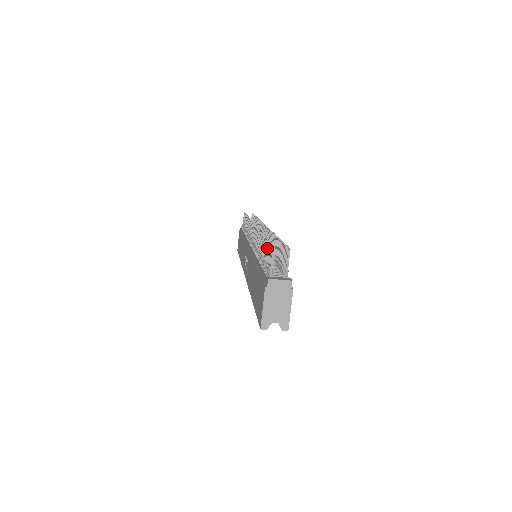
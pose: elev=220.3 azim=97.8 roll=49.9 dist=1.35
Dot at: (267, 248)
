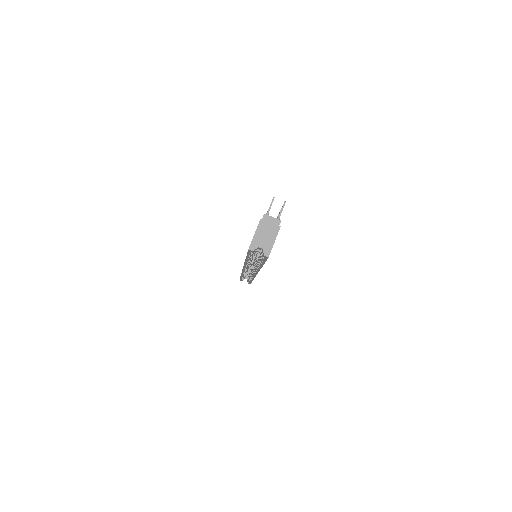
Dot at: occluded
